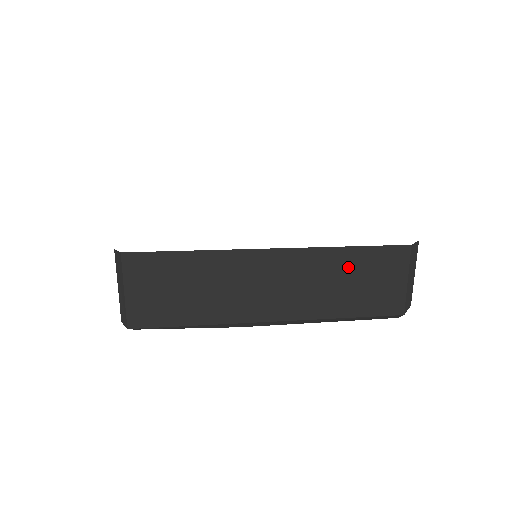
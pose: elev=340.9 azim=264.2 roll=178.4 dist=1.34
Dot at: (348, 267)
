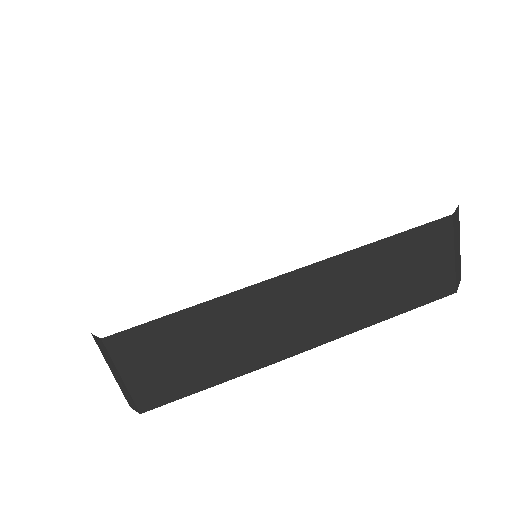
Dot at: (382, 263)
